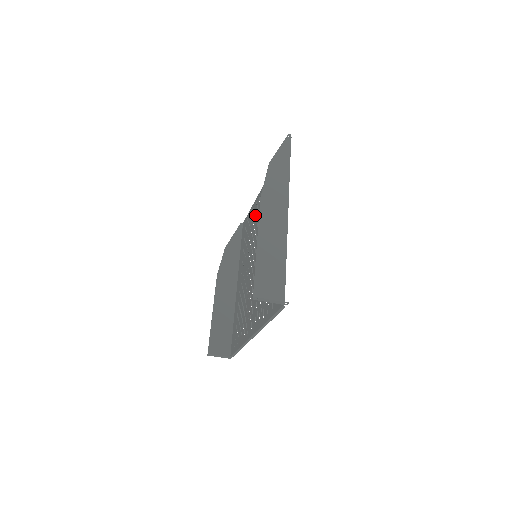
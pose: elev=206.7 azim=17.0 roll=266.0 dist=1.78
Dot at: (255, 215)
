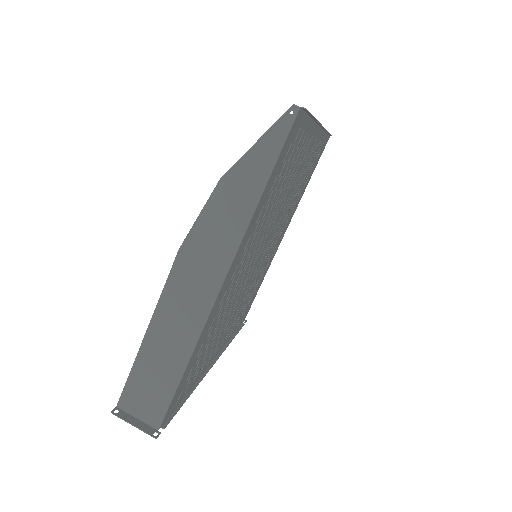
Dot at: (307, 163)
